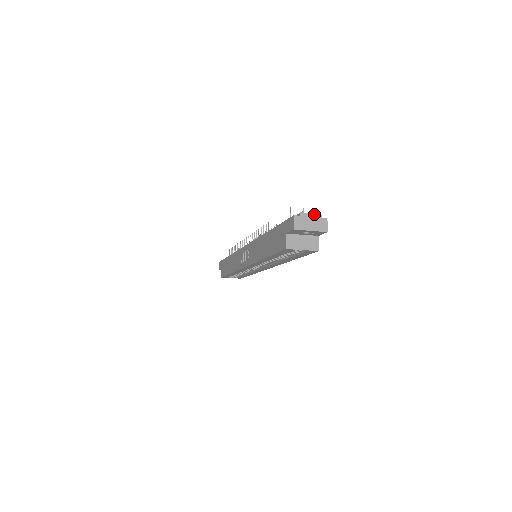
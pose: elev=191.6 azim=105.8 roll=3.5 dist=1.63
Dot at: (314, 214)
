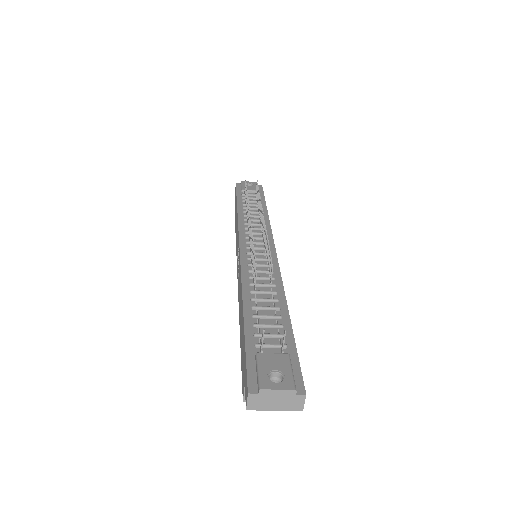
Dot at: (284, 391)
